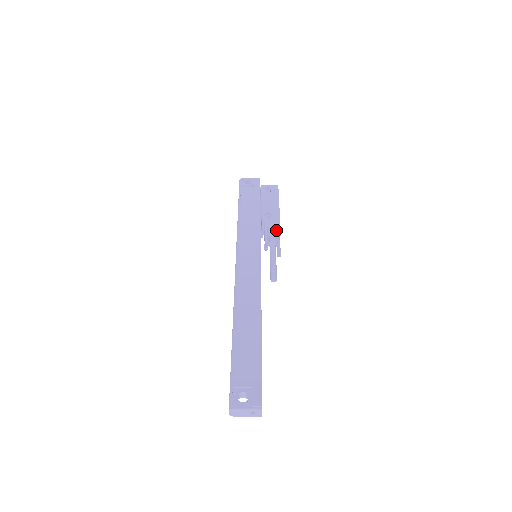
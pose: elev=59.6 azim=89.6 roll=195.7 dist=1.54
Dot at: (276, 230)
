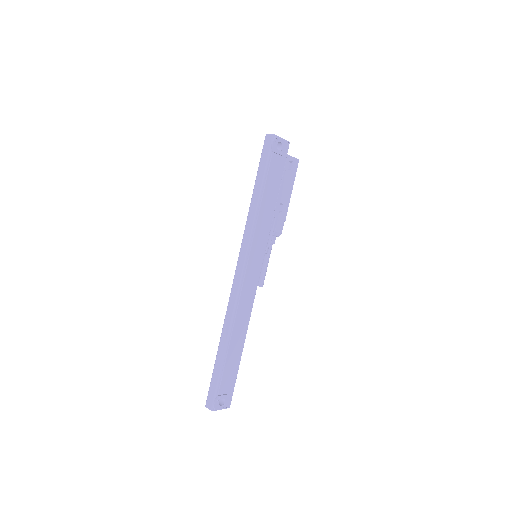
Dot at: (280, 231)
